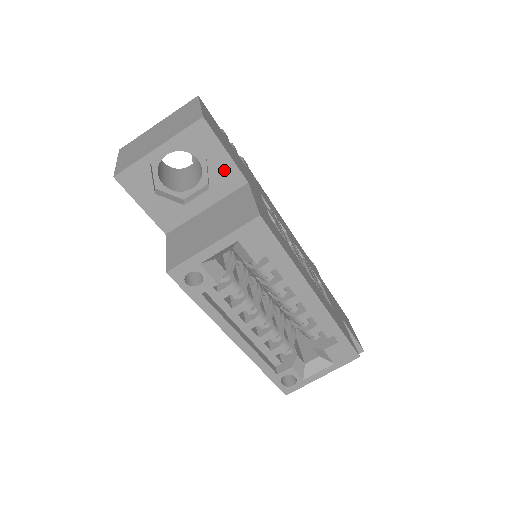
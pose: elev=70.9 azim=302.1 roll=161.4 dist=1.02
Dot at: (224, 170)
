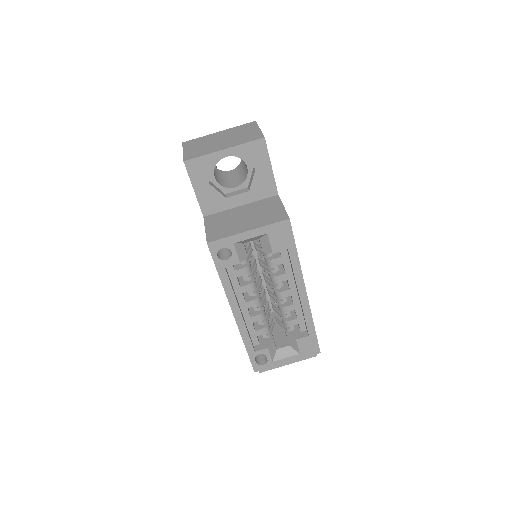
Dot at: (265, 180)
